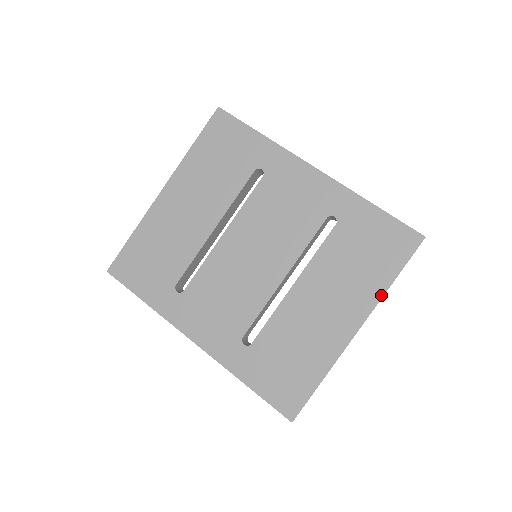
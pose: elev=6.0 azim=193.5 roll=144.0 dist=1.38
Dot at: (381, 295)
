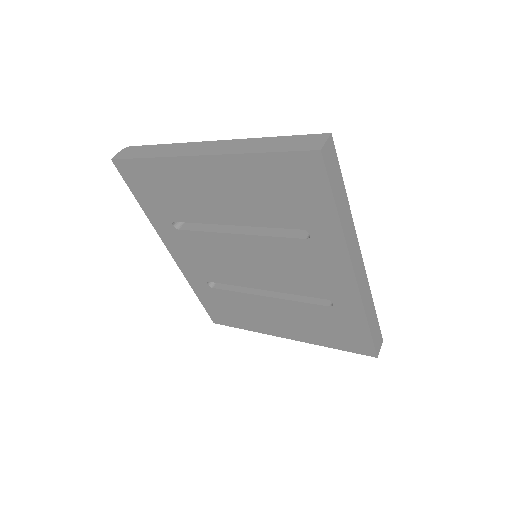
Dot at: (317, 344)
